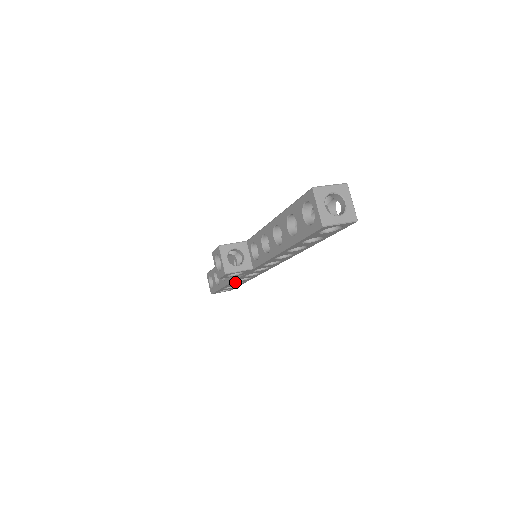
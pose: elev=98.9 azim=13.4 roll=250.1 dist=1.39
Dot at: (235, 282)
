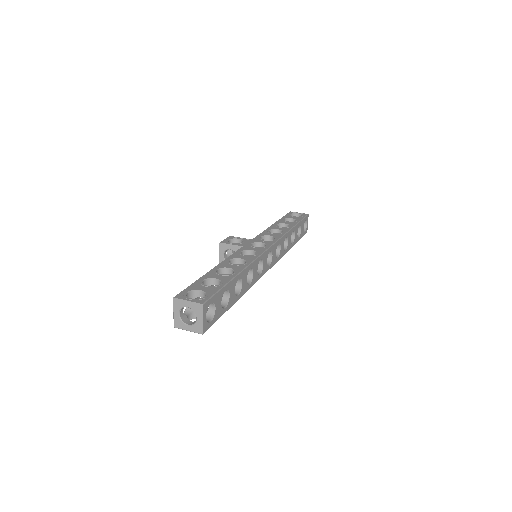
Dot at: occluded
